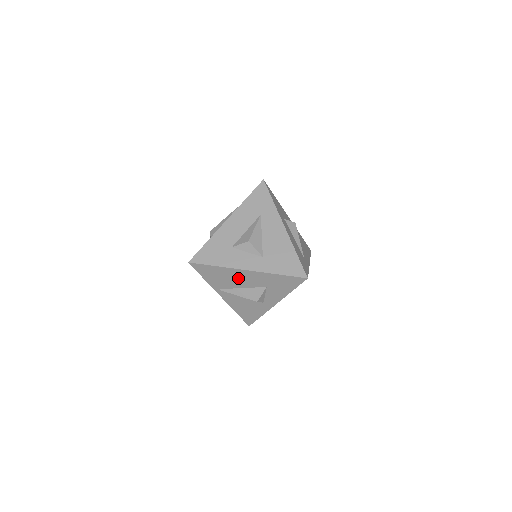
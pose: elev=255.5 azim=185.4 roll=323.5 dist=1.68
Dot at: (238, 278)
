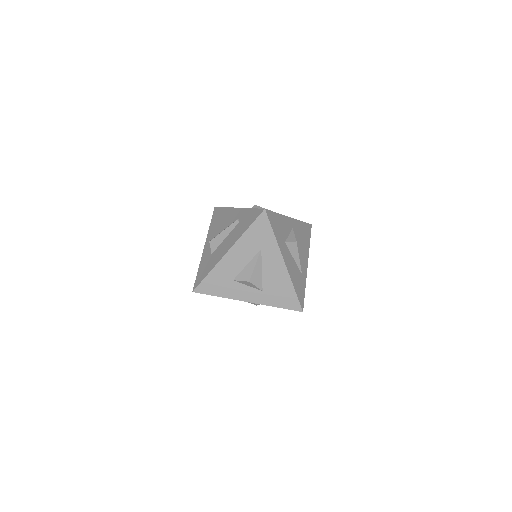
Dot at: occluded
